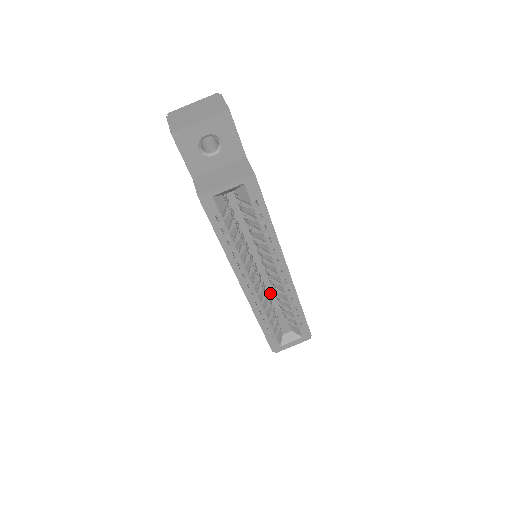
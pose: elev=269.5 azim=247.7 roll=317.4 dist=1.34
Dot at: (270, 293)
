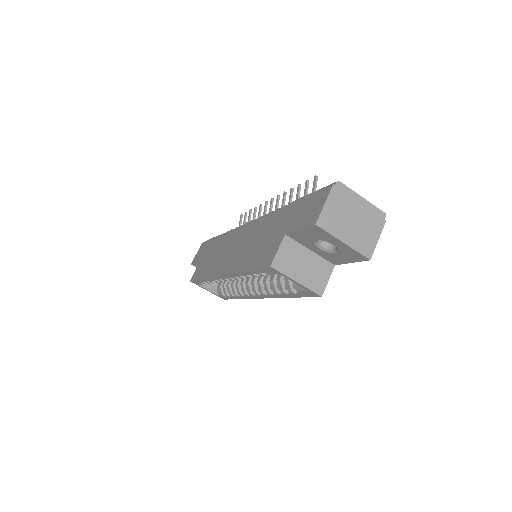
Dot at: occluded
